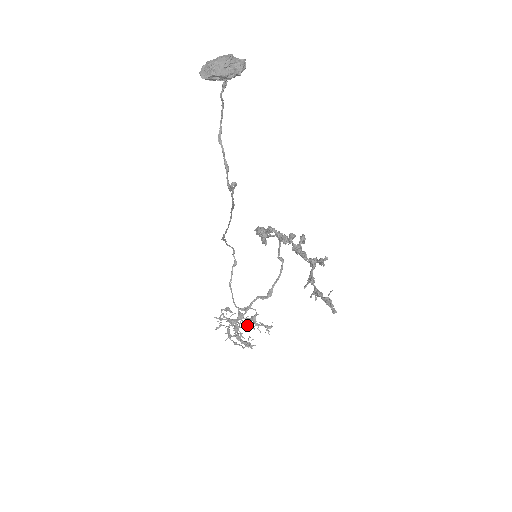
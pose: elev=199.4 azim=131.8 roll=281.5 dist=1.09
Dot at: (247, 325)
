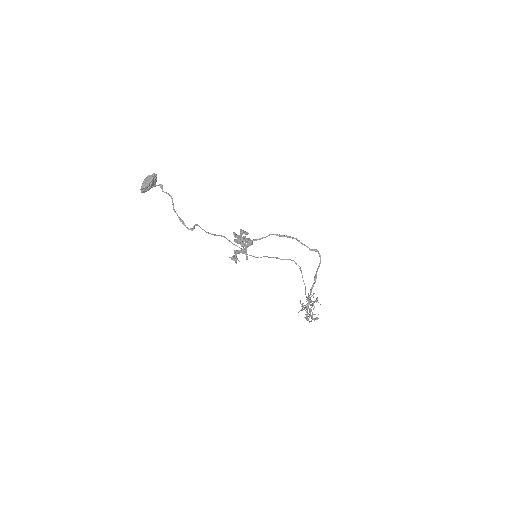
Dot at: (305, 305)
